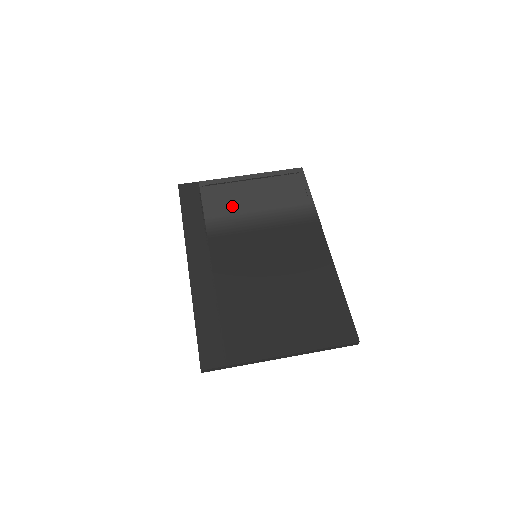
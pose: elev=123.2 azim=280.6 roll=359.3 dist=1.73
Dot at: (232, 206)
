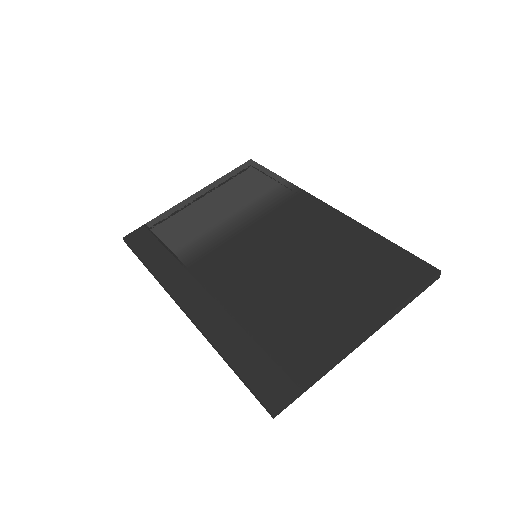
Dot at: (197, 226)
